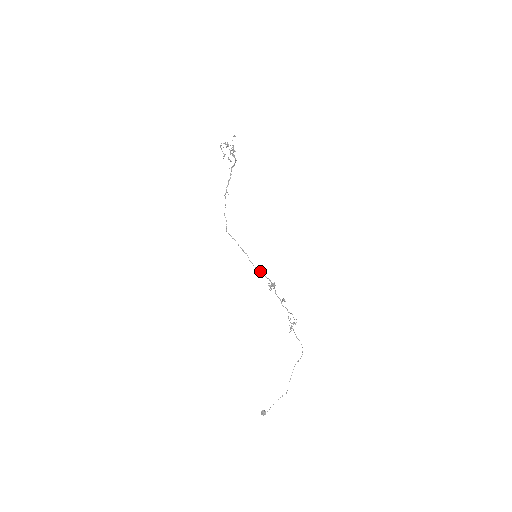
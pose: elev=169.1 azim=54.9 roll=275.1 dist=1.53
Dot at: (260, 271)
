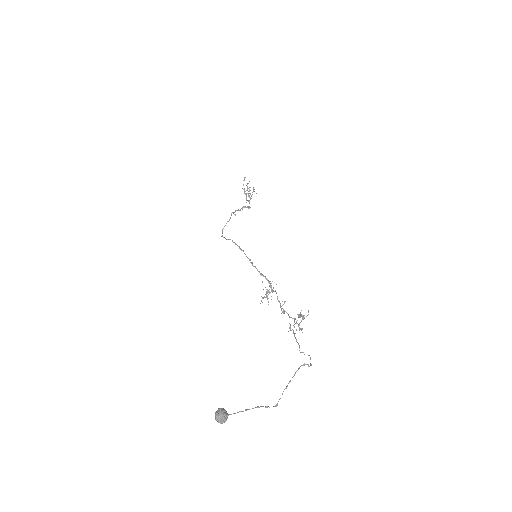
Dot at: (257, 269)
